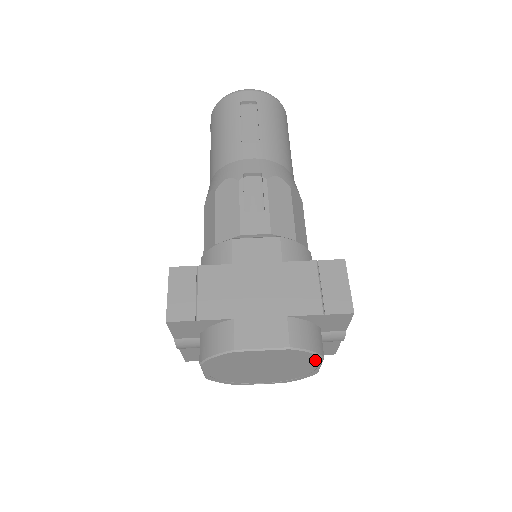
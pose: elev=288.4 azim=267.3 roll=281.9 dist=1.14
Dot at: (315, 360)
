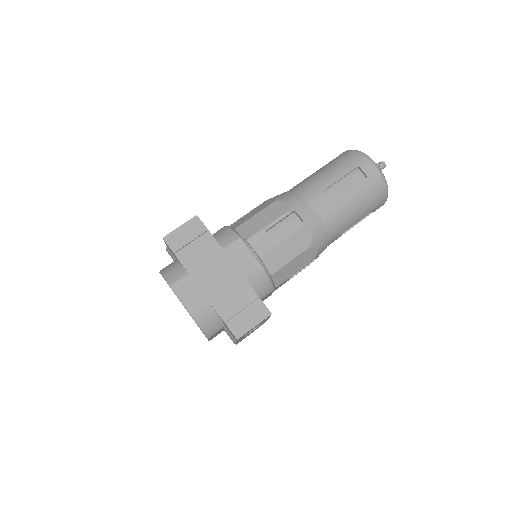
Dot at: occluded
